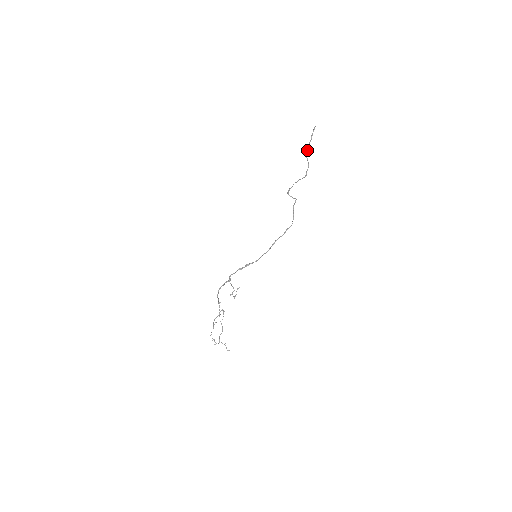
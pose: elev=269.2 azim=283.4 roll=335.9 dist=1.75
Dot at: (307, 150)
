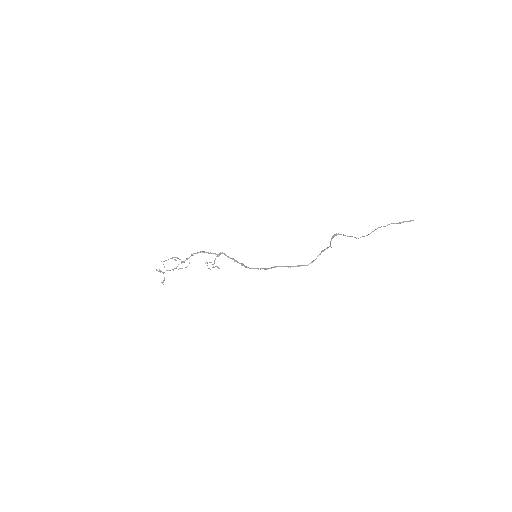
Dot at: (385, 226)
